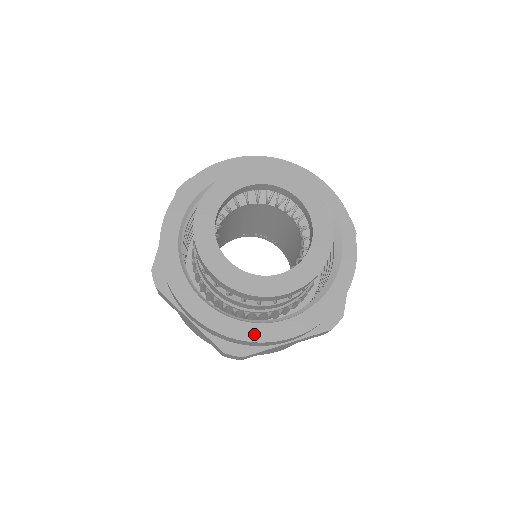
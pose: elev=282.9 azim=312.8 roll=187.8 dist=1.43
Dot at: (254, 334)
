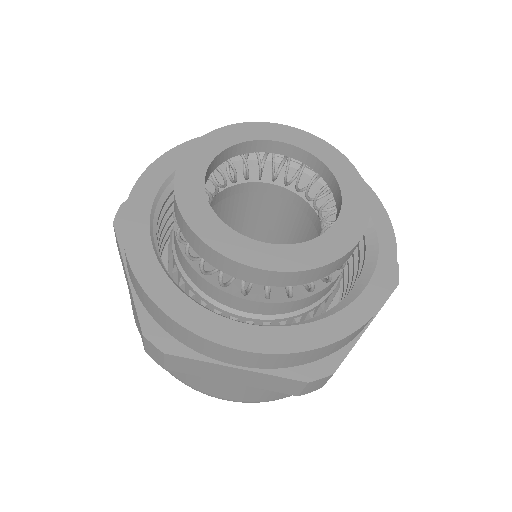
Dot at: (192, 319)
